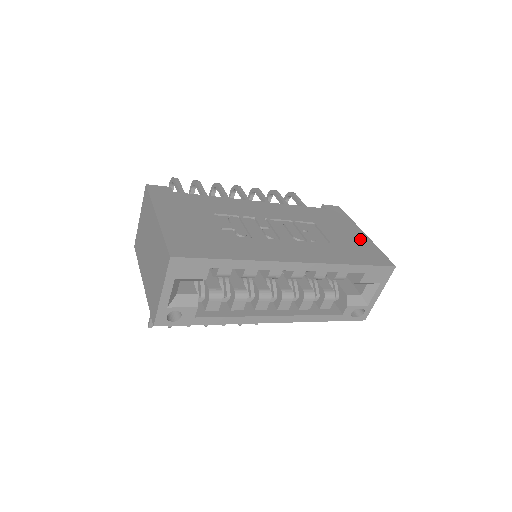
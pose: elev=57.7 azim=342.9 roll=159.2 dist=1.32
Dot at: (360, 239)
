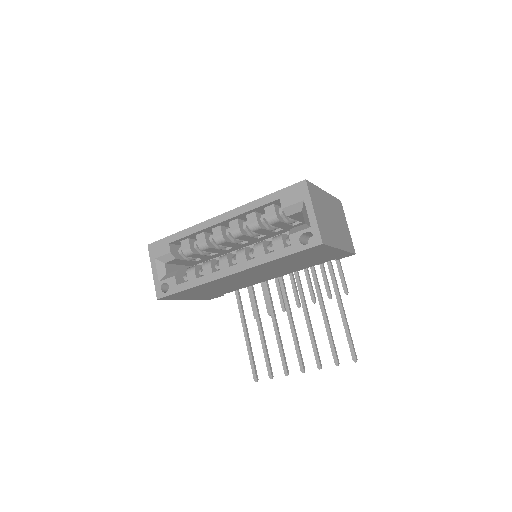
Dot at: occluded
